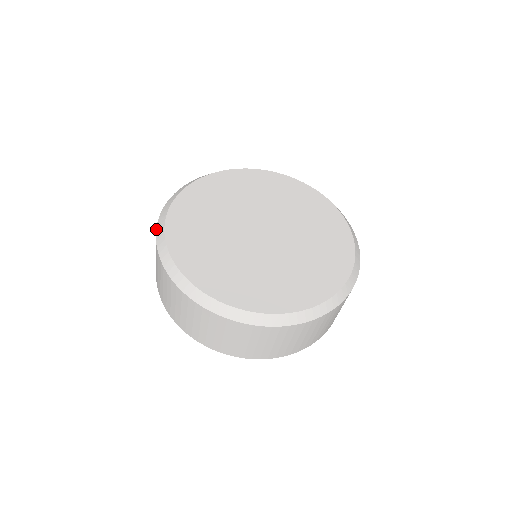
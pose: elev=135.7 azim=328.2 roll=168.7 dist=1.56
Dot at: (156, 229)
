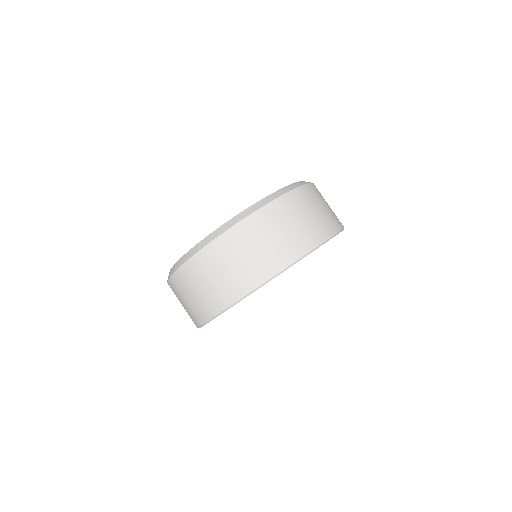
Dot at: occluded
